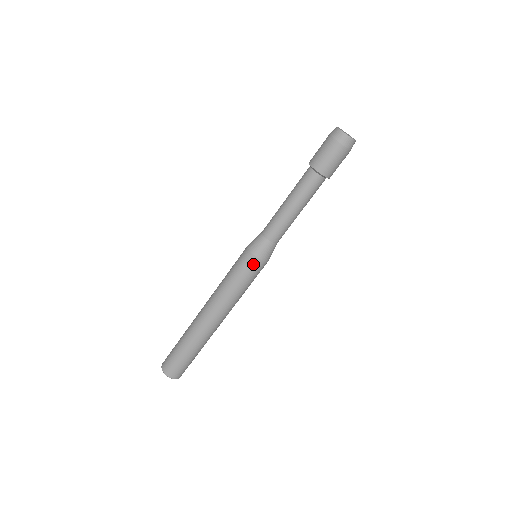
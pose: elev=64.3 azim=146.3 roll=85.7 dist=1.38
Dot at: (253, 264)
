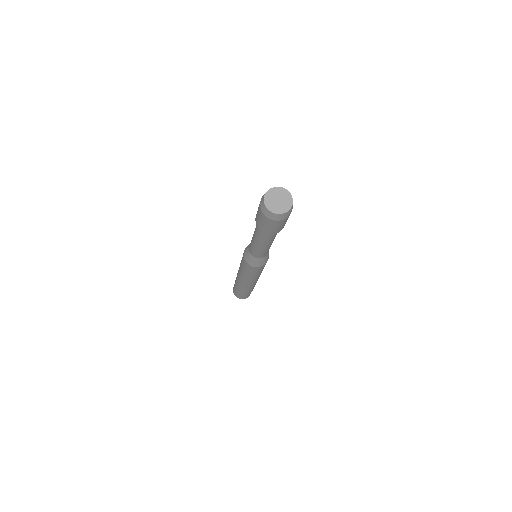
Dot at: (253, 269)
